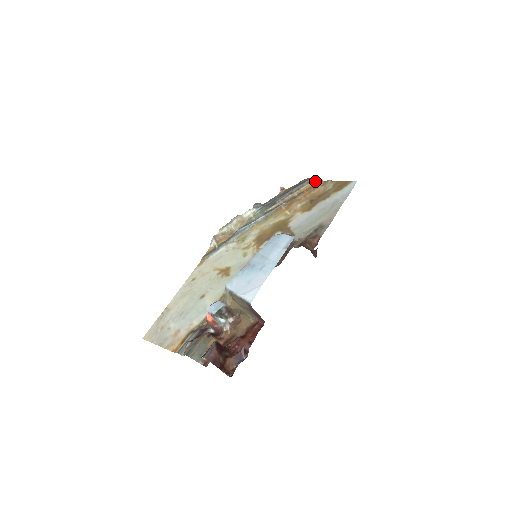
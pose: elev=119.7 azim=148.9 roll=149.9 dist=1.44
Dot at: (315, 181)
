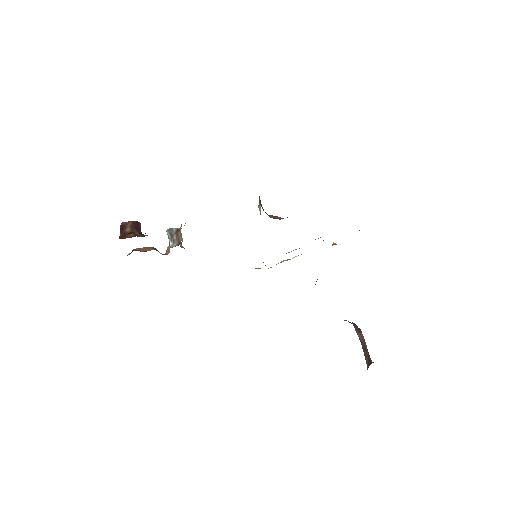
Dot at: occluded
